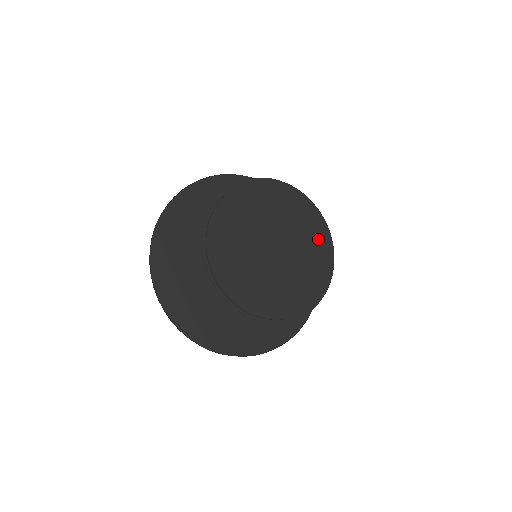
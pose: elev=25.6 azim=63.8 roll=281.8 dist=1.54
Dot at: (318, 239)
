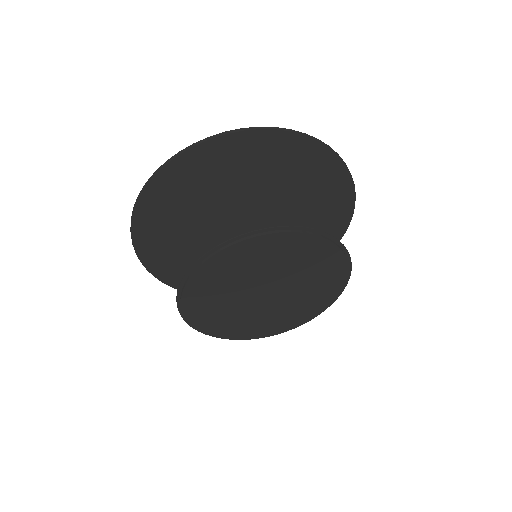
Dot at: (330, 276)
